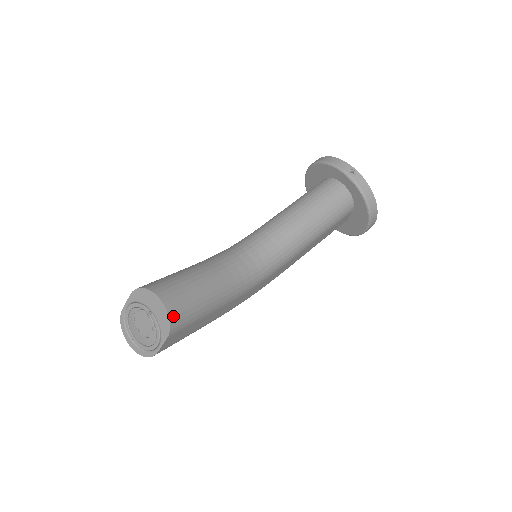
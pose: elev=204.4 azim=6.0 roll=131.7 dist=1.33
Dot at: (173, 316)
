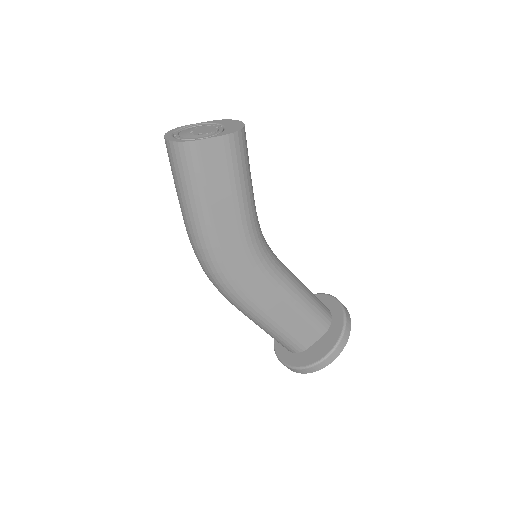
Dot at: (242, 134)
